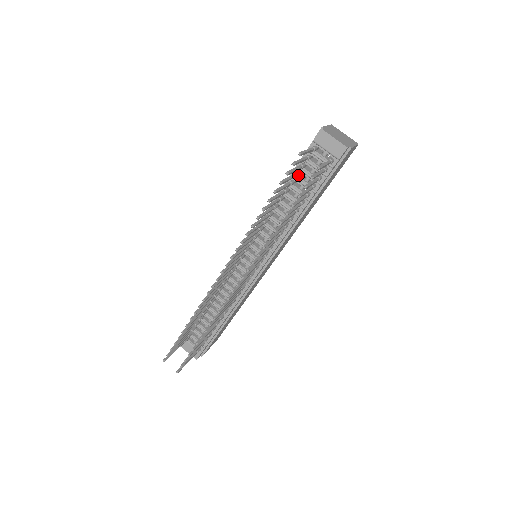
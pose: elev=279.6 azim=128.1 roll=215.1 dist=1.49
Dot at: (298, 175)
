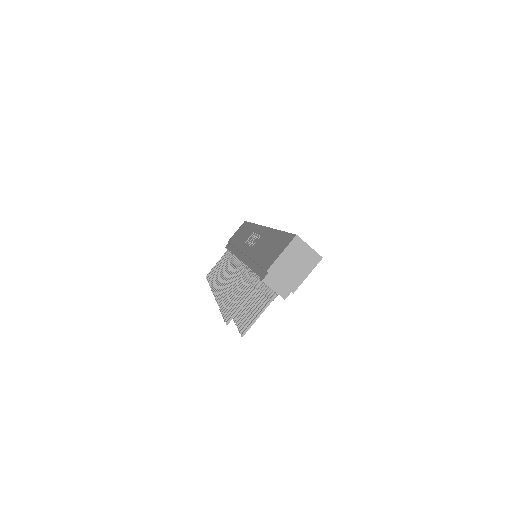
Dot at: occluded
